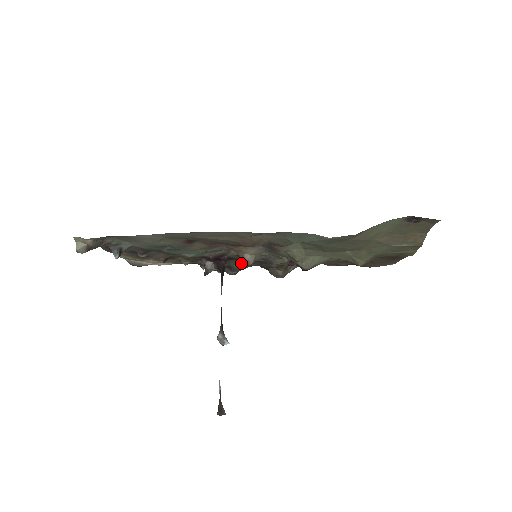
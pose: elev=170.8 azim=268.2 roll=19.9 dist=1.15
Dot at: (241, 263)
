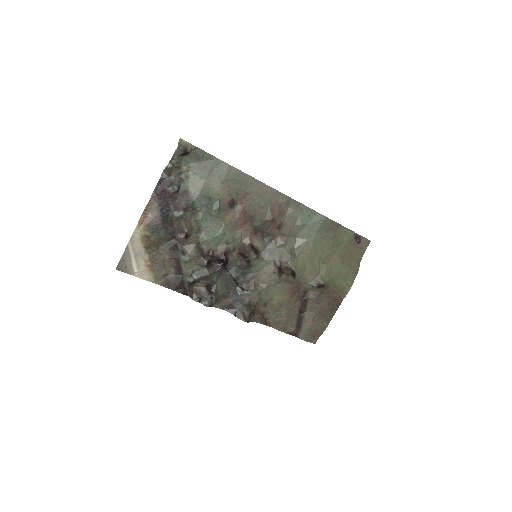
Dot at: (251, 248)
